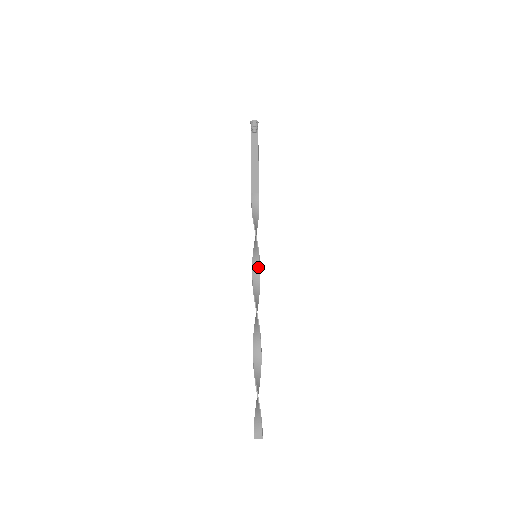
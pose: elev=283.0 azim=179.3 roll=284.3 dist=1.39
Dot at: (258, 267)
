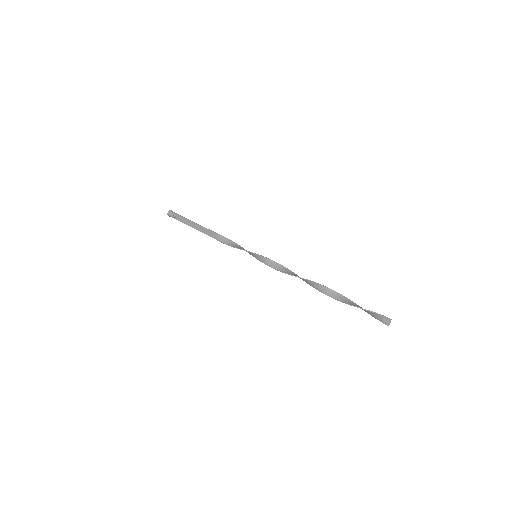
Dot at: (264, 258)
